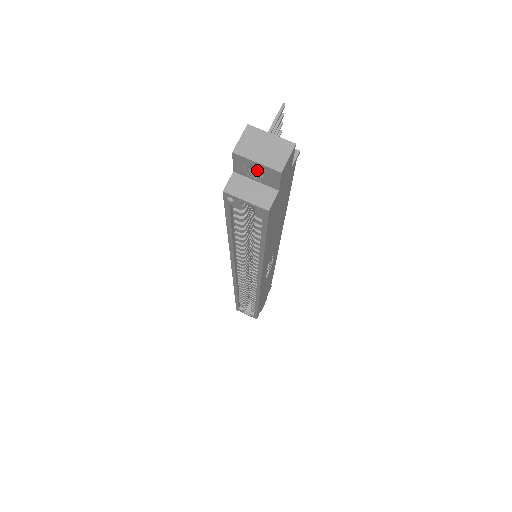
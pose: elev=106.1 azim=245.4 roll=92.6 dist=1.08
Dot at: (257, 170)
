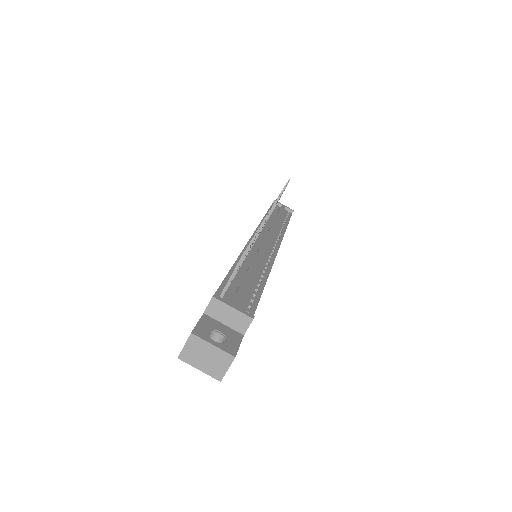
Dot at: occluded
